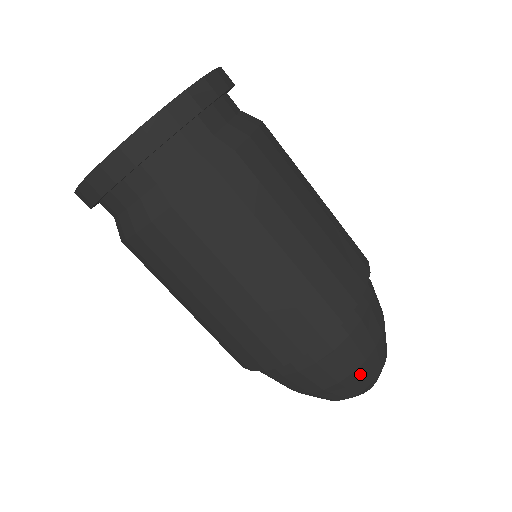
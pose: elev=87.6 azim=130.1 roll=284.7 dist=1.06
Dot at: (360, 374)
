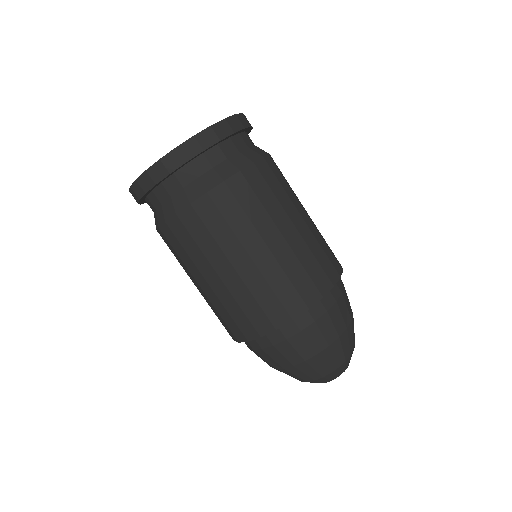
Dot at: (343, 342)
